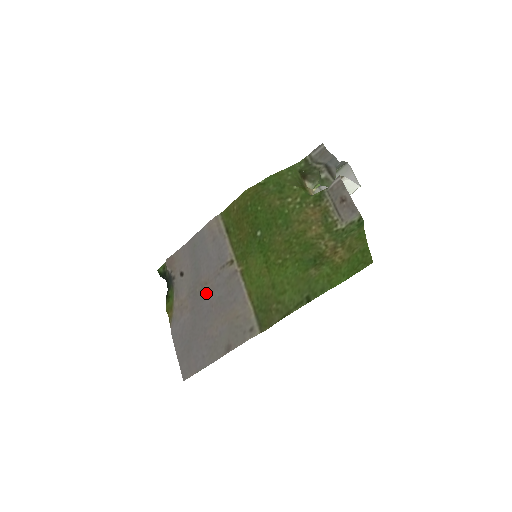
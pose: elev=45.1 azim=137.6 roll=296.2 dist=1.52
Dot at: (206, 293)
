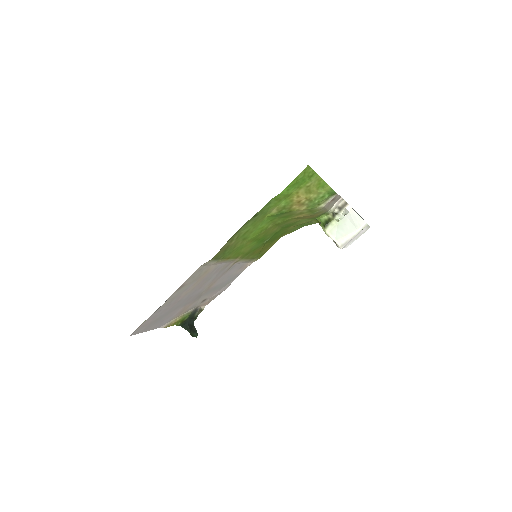
Dot at: (205, 288)
